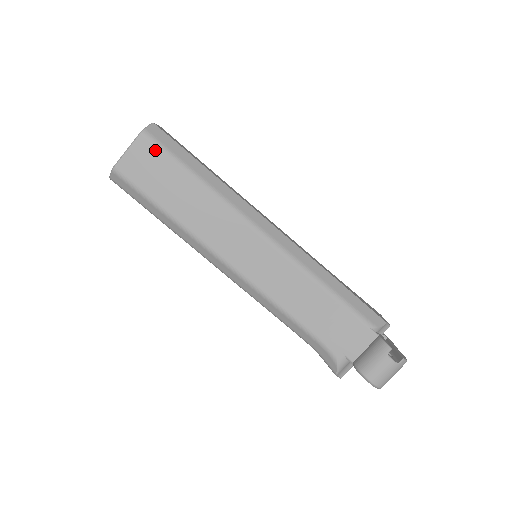
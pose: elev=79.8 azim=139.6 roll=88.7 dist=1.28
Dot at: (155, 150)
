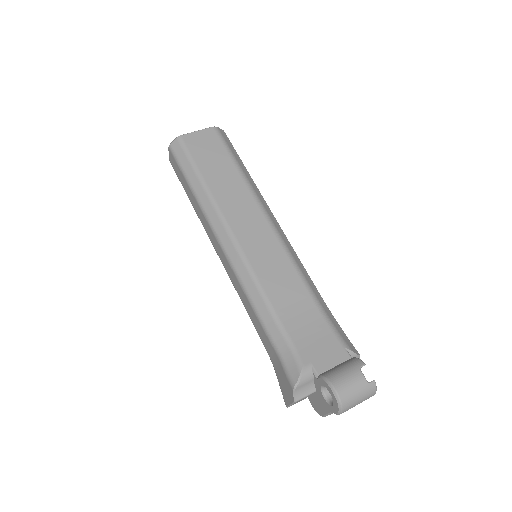
Dot at: (218, 140)
